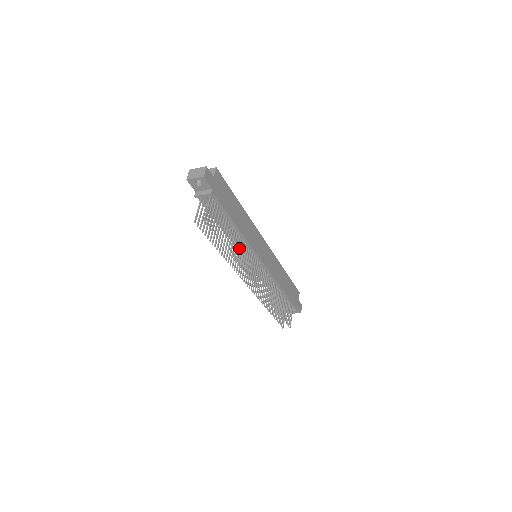
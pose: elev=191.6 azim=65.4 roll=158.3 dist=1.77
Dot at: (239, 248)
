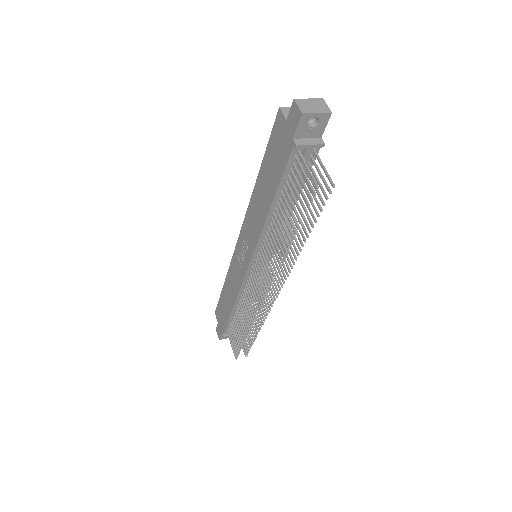
Dot at: occluded
